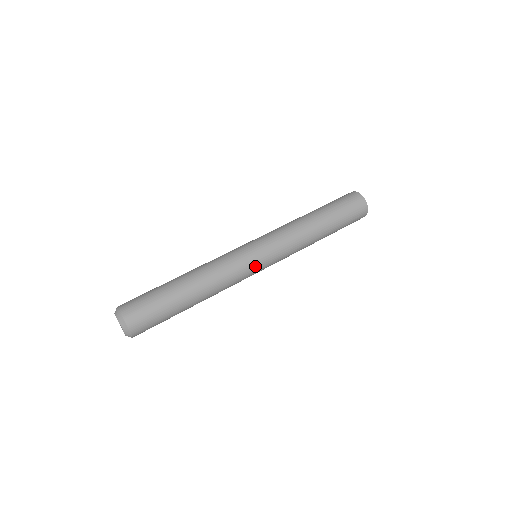
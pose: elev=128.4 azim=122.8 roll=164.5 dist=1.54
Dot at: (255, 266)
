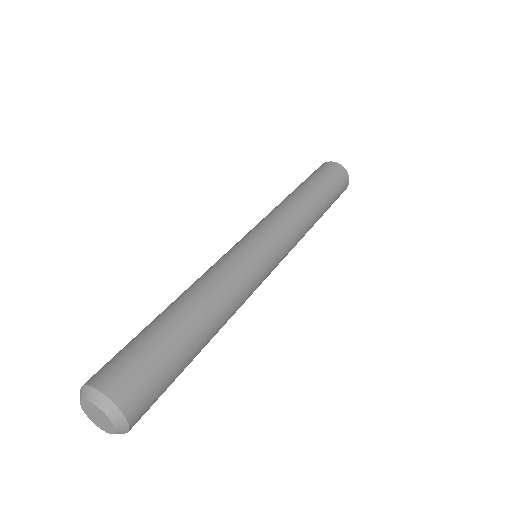
Dot at: (267, 267)
